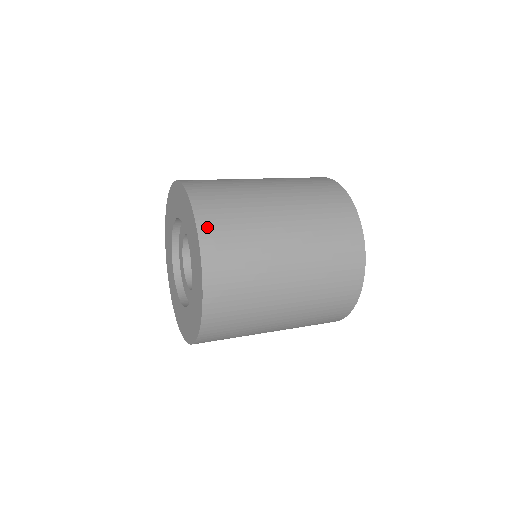
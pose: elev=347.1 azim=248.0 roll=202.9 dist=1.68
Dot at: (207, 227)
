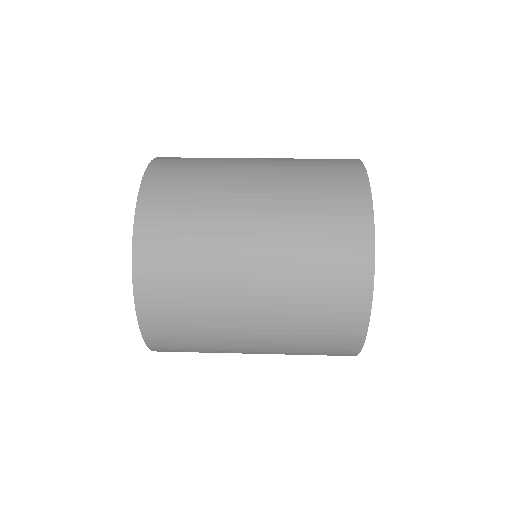
Dot at: (145, 254)
